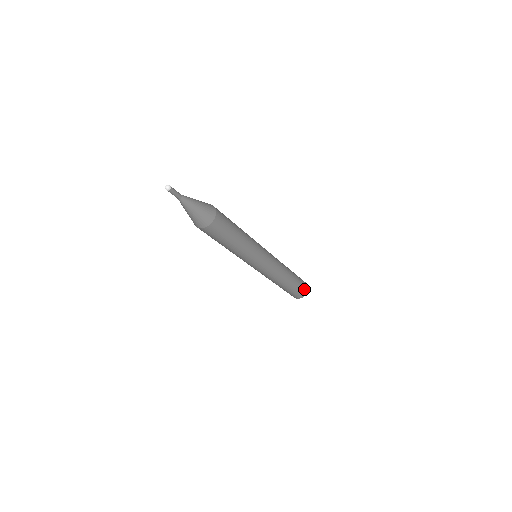
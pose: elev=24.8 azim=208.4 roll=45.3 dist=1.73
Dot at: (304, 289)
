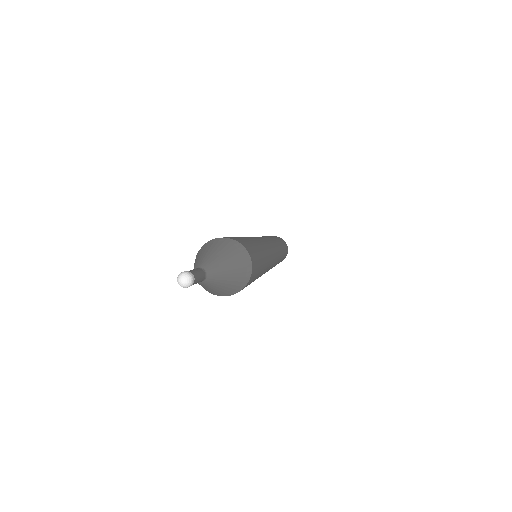
Dot at: occluded
